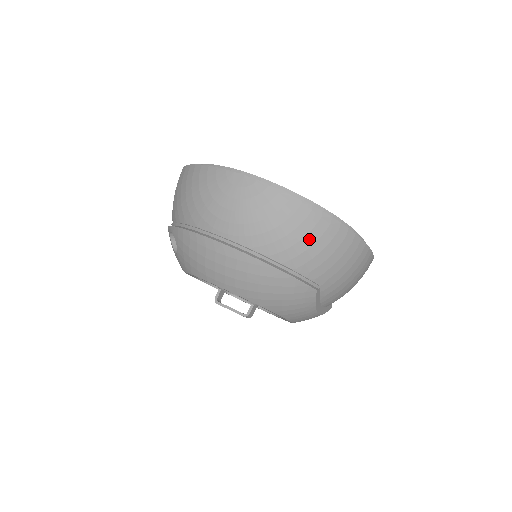
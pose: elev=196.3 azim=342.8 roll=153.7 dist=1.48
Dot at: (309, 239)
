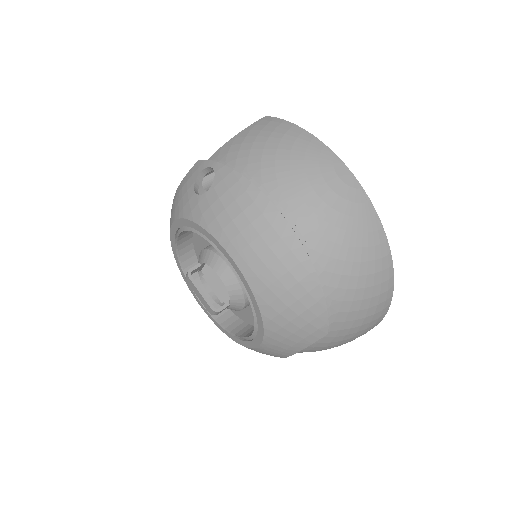
Dot at: (366, 280)
